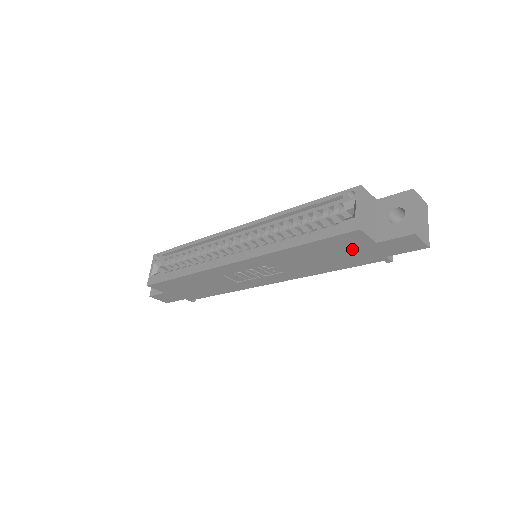
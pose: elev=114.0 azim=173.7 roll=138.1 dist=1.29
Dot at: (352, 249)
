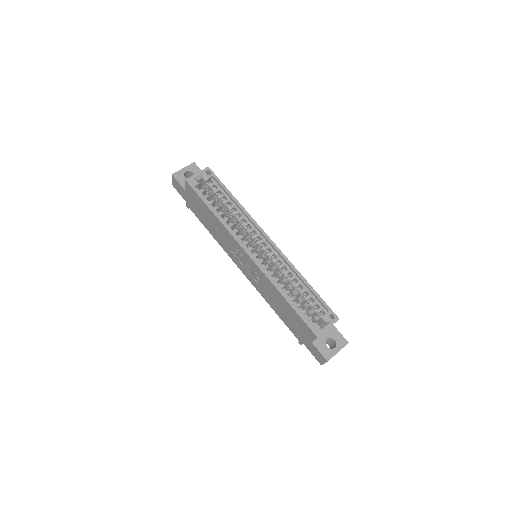
Dot at: (300, 329)
